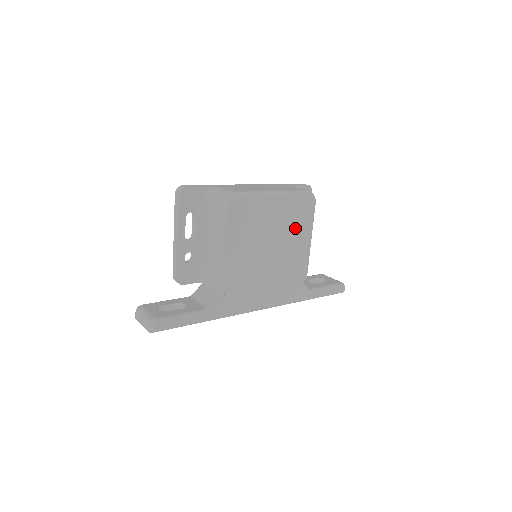
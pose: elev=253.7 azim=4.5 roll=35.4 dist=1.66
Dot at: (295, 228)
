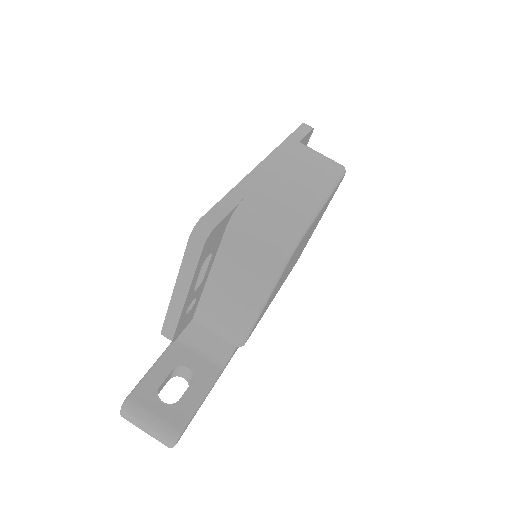
Dot at: occluded
